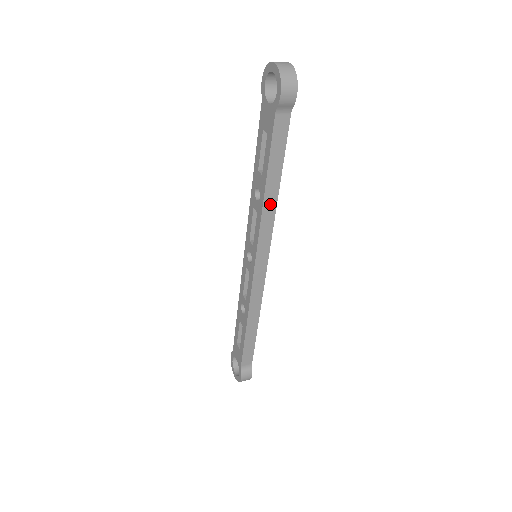
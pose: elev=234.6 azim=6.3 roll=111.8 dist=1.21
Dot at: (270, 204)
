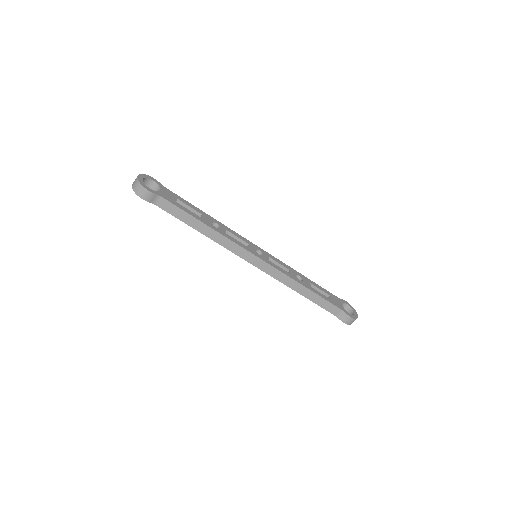
Dot at: (214, 235)
